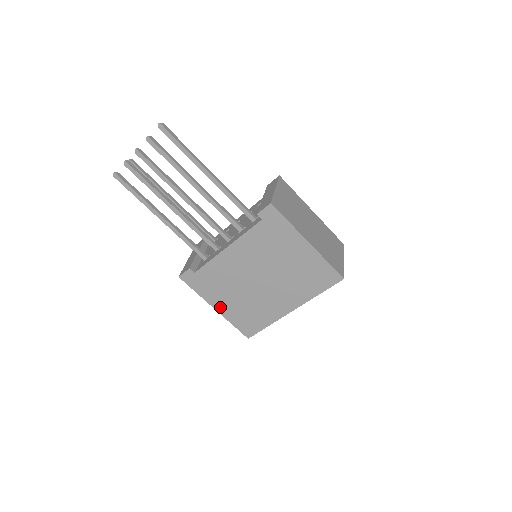
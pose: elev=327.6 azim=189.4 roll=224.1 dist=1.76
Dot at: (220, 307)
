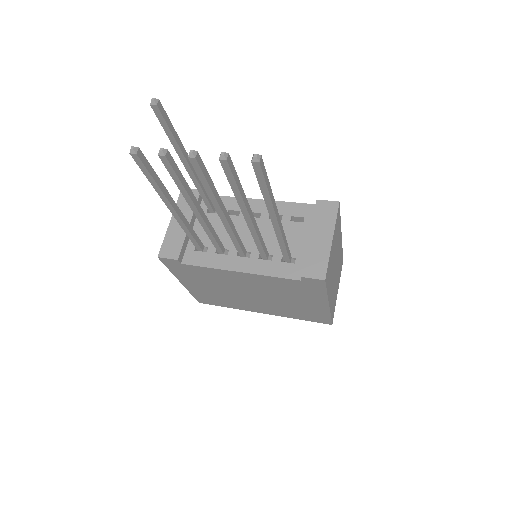
Dot at: (188, 284)
